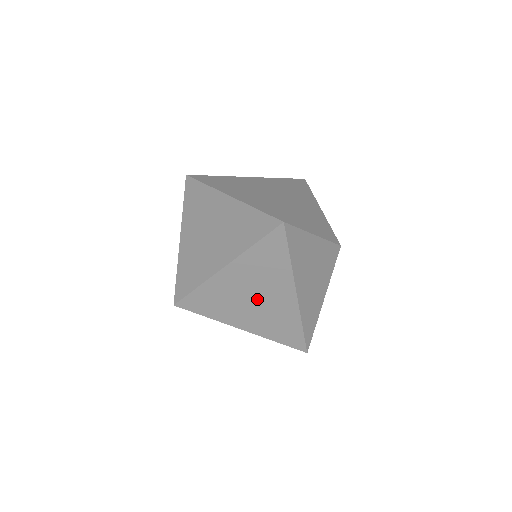
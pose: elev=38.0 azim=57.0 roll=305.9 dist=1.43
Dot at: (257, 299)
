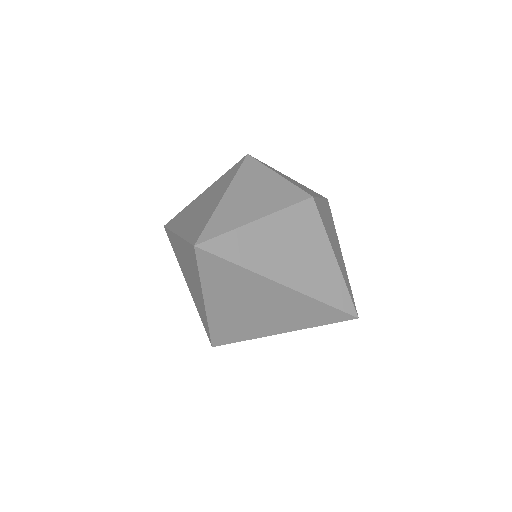
Dot at: (259, 307)
